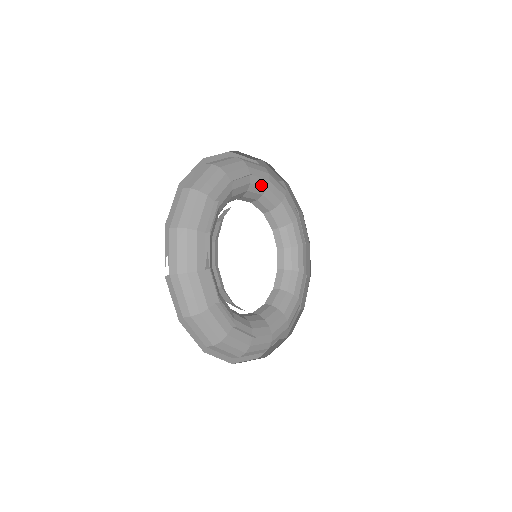
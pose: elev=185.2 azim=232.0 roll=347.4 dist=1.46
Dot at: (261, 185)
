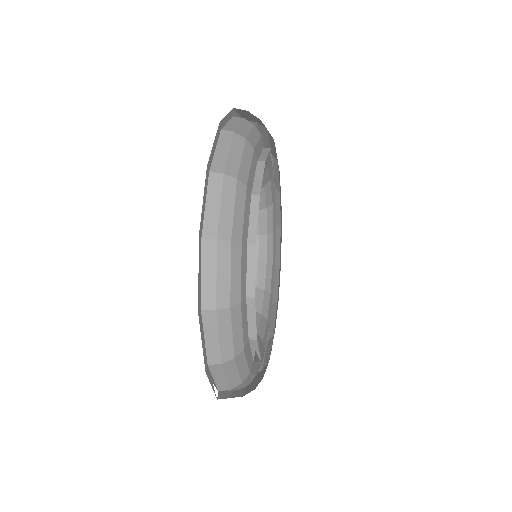
Dot at: occluded
